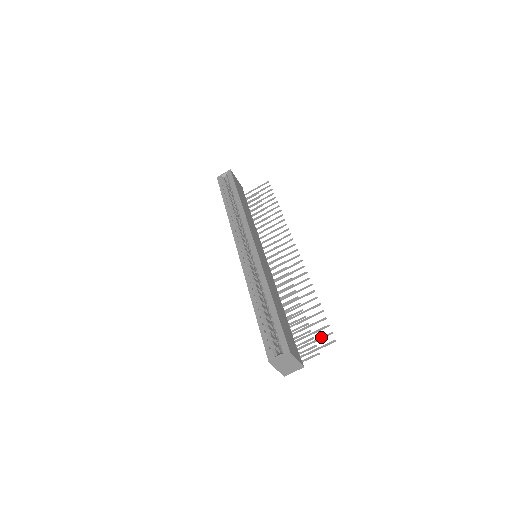
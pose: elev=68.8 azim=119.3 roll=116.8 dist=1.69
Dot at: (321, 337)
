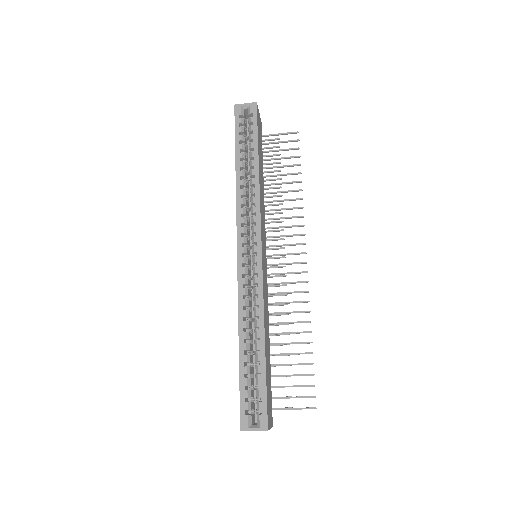
Dot at: (302, 397)
